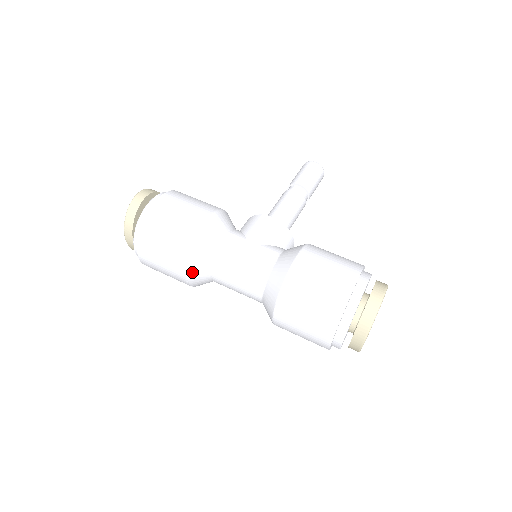
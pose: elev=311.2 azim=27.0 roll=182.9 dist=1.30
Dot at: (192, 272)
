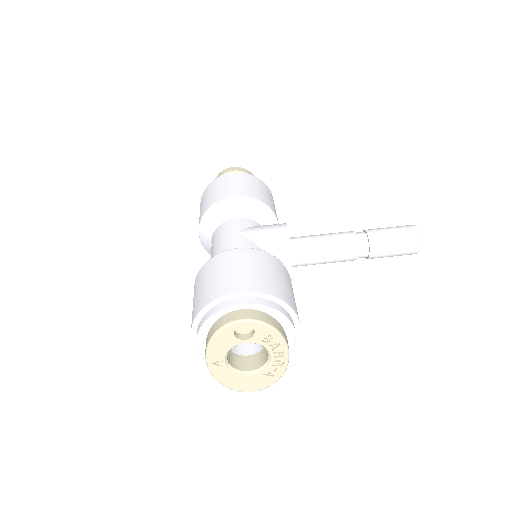
Dot at: (202, 233)
